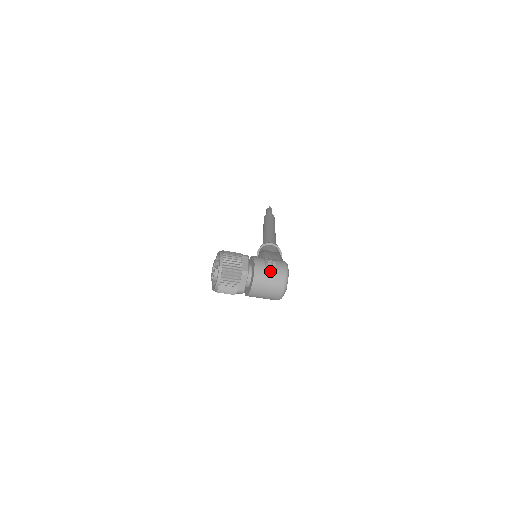
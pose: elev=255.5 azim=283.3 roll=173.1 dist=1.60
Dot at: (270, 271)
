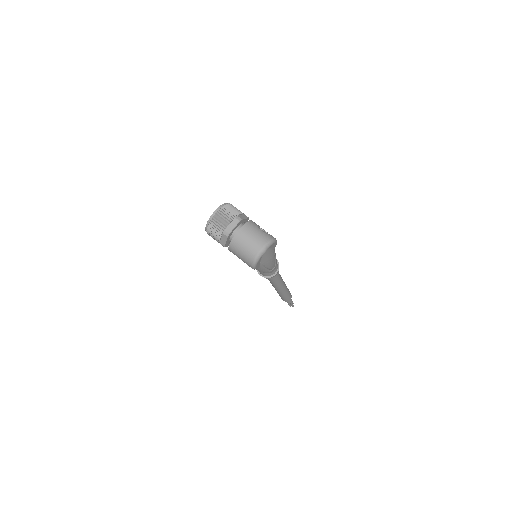
Dot at: (259, 230)
